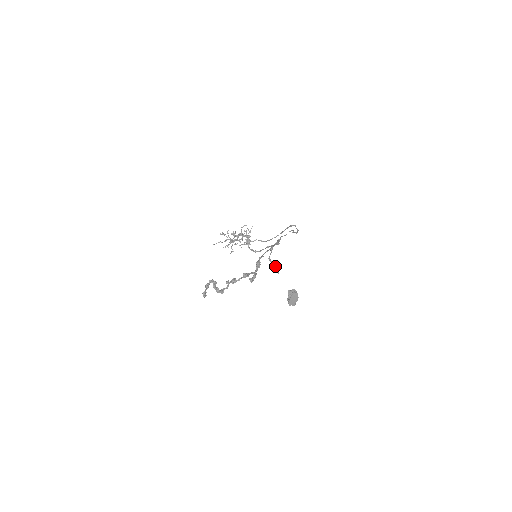
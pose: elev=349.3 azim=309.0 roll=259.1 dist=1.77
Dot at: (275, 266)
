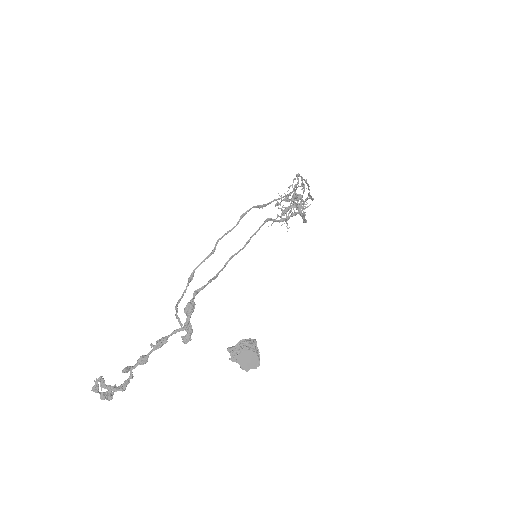
Dot at: (179, 320)
